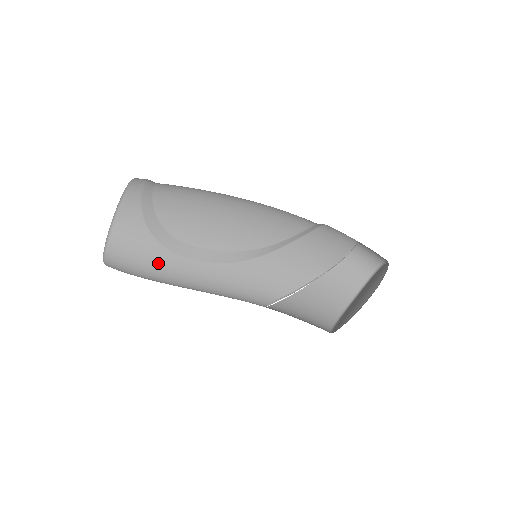
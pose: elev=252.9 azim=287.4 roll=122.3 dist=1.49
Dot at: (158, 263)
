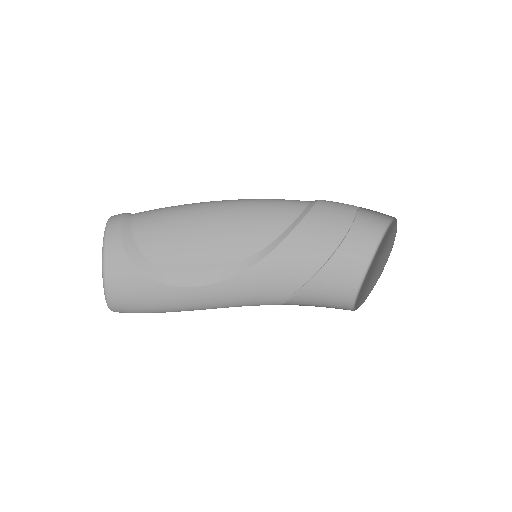
Dot at: (160, 299)
